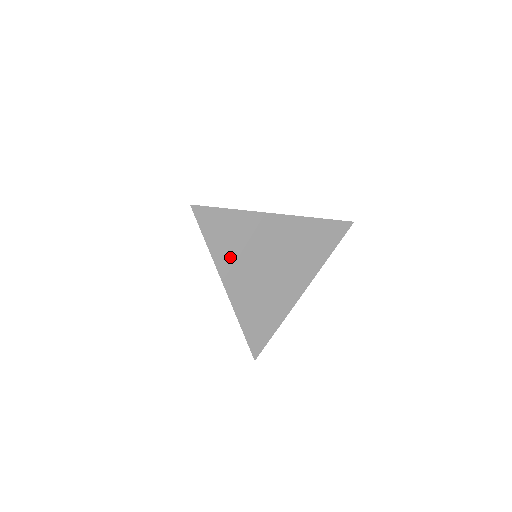
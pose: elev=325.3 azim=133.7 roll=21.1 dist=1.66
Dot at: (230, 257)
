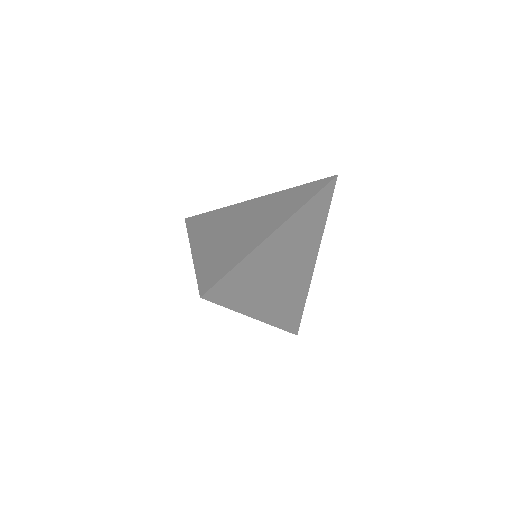
Dot at: (251, 298)
